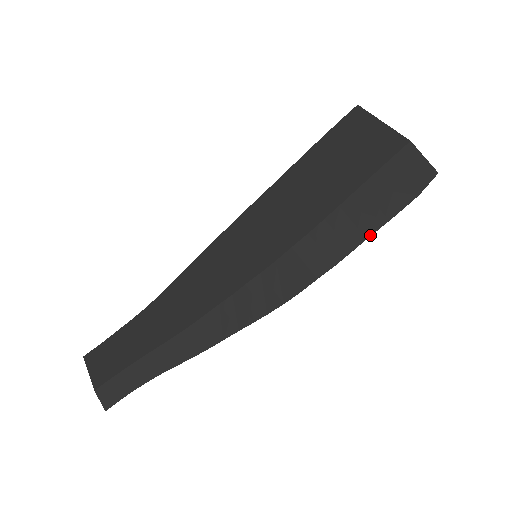
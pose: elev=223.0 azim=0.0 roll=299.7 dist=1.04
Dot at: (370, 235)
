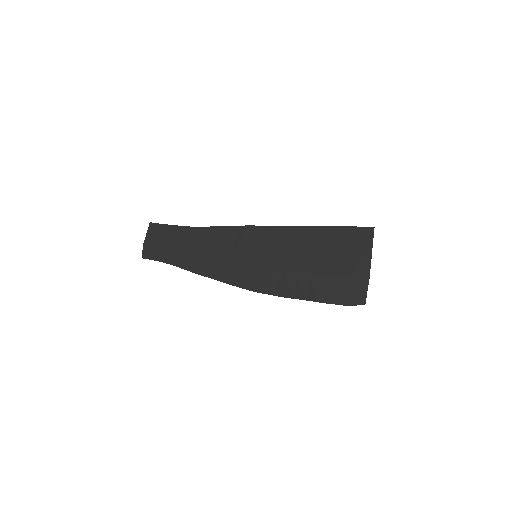
Dot at: (309, 300)
